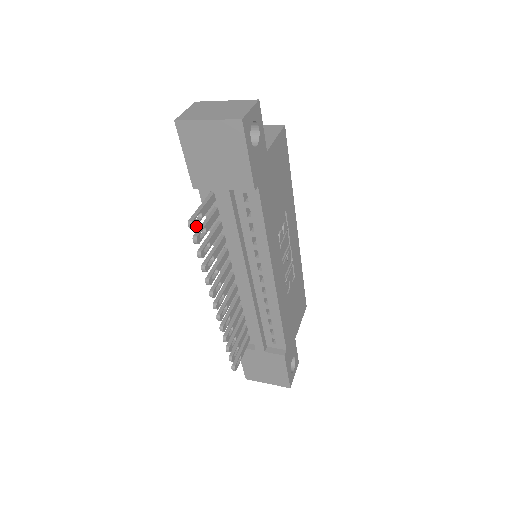
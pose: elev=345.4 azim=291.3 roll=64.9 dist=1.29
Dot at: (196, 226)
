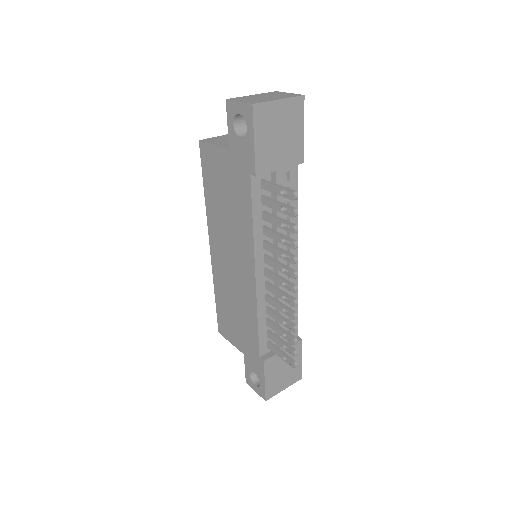
Dot at: (293, 198)
